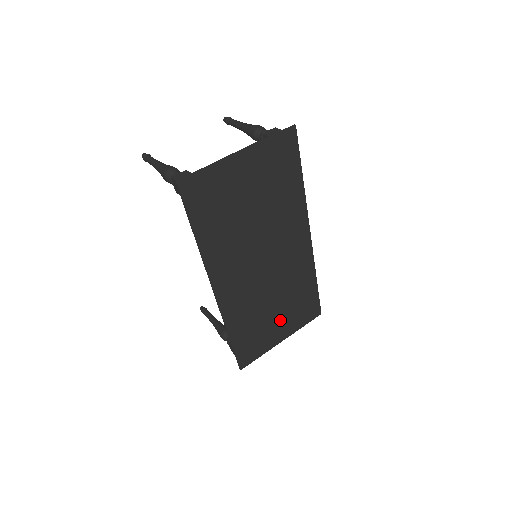
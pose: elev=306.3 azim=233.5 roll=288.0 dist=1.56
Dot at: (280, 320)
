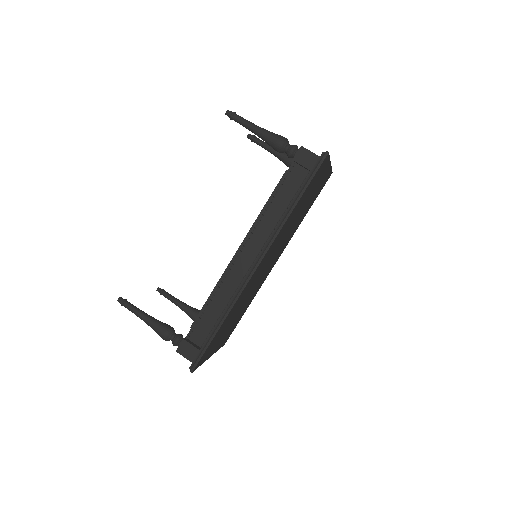
Dot at: (226, 331)
